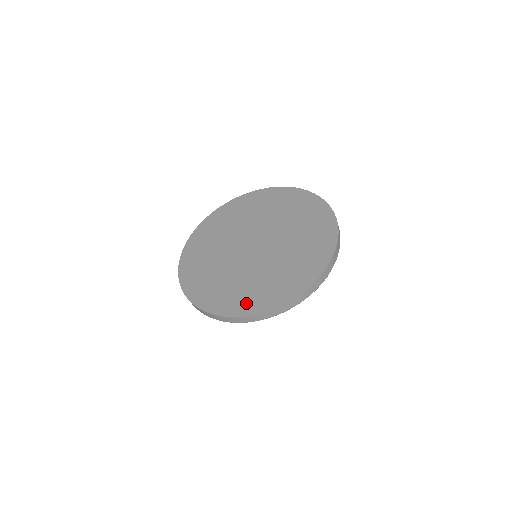
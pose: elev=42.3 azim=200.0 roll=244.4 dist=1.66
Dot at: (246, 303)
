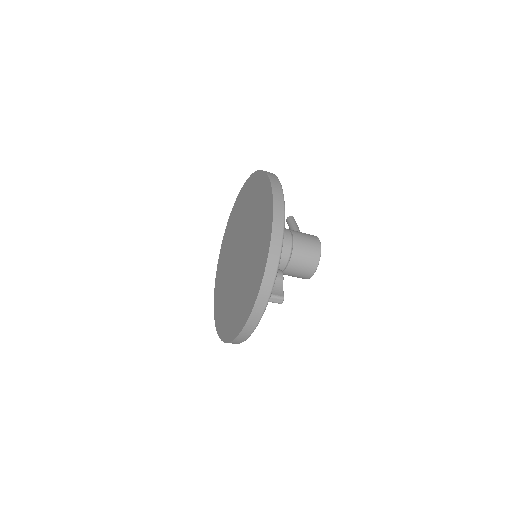
Dot at: (221, 322)
